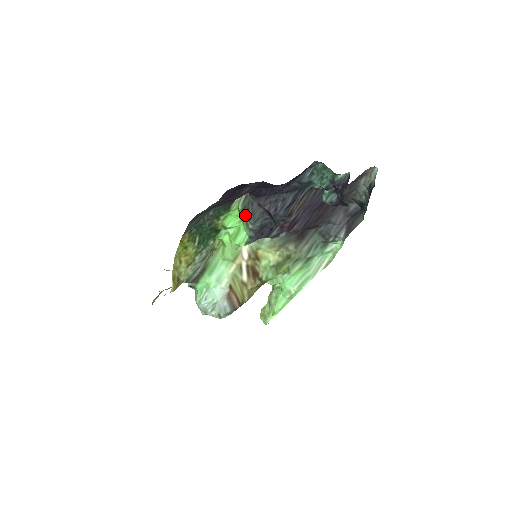
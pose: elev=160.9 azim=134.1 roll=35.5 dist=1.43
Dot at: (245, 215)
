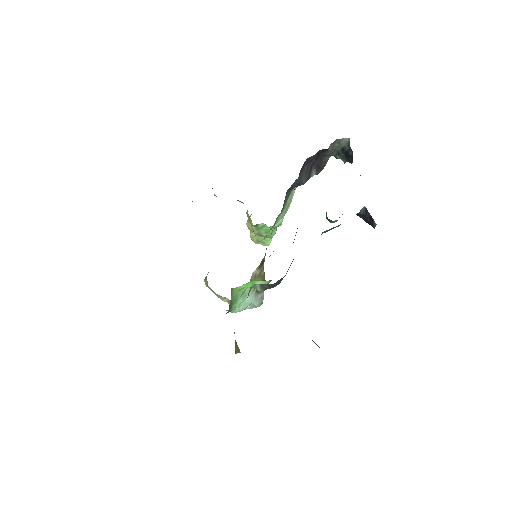
Dot at: occluded
